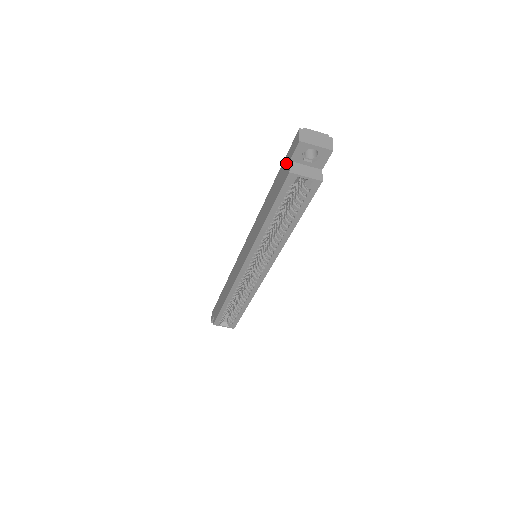
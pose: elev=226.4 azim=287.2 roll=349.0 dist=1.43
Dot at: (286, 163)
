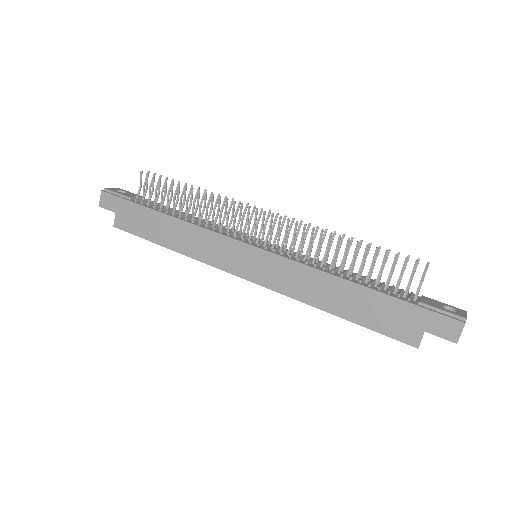
Dot at: (416, 321)
